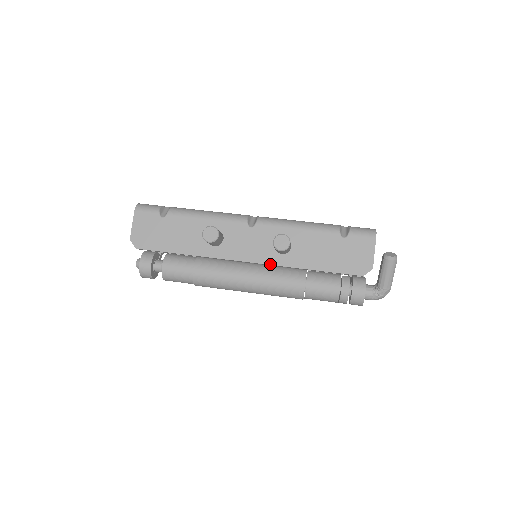
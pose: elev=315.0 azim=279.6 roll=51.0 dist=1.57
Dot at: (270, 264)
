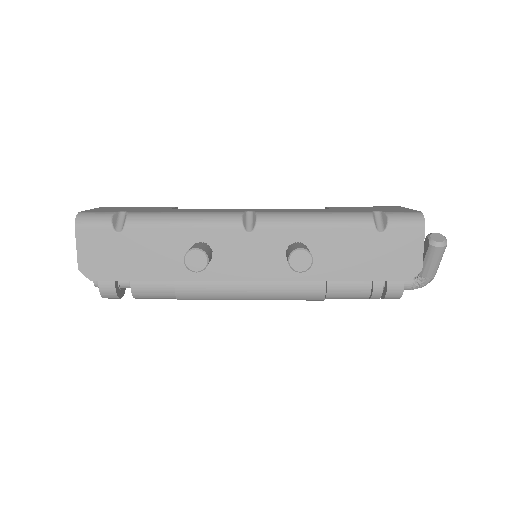
Dot at: (283, 280)
